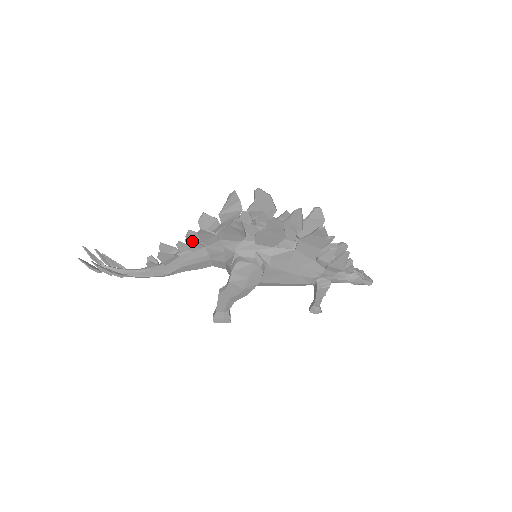
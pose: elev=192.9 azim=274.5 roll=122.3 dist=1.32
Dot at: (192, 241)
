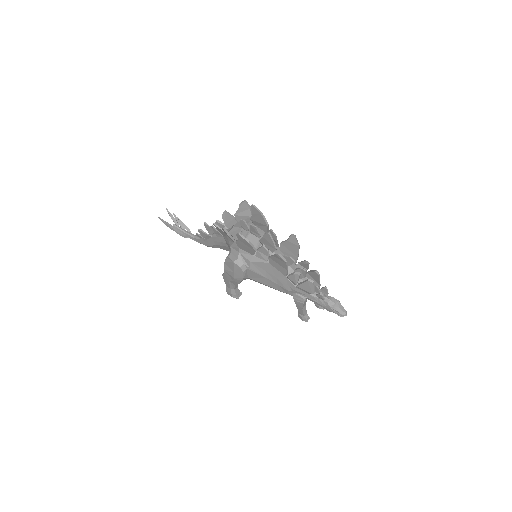
Dot at: (215, 229)
